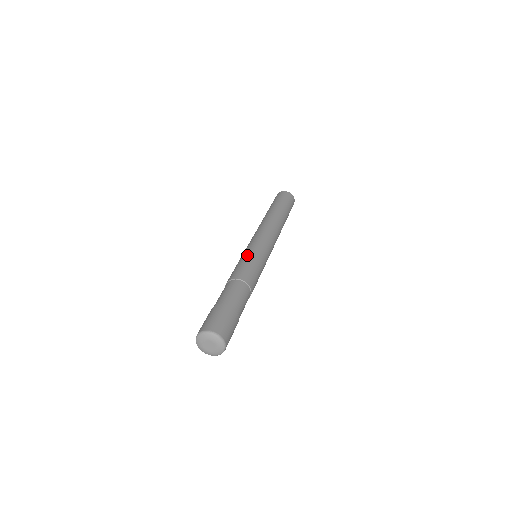
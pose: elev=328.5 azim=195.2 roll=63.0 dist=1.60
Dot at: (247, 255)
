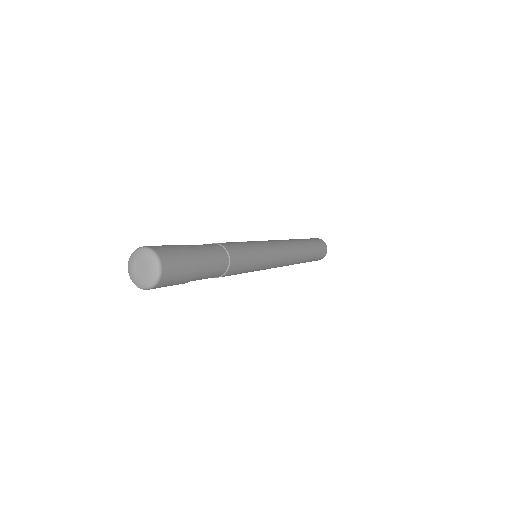
Dot at: (251, 243)
